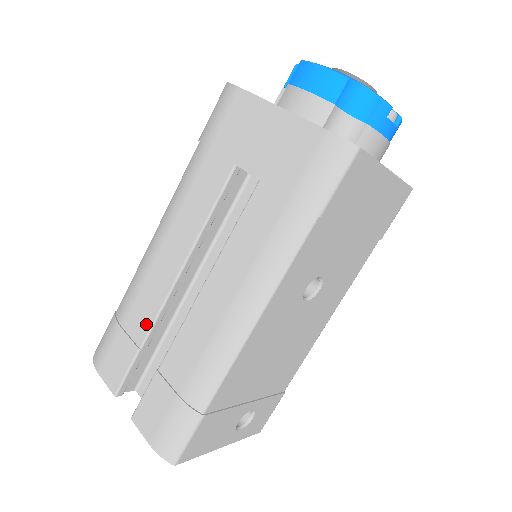
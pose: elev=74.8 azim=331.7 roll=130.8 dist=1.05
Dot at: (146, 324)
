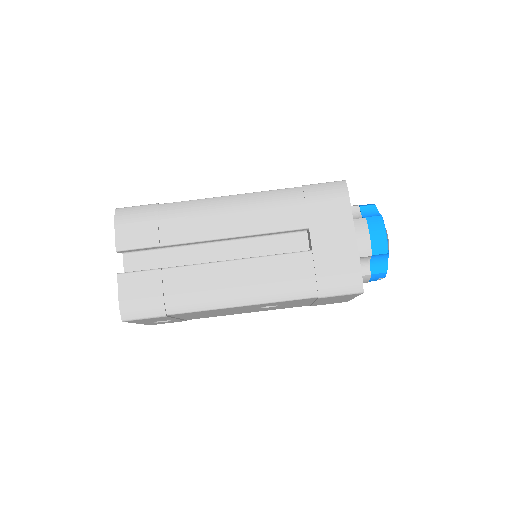
Dot at: (177, 238)
